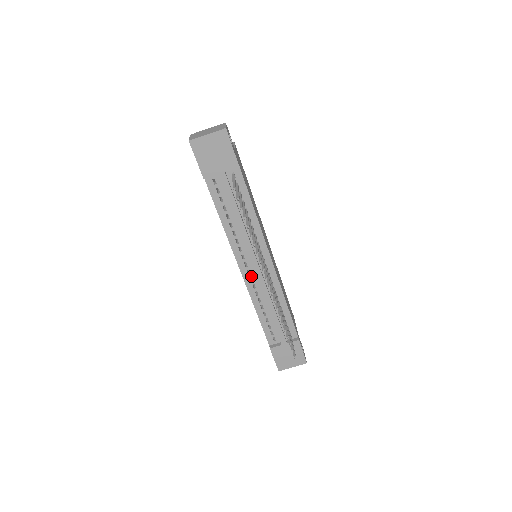
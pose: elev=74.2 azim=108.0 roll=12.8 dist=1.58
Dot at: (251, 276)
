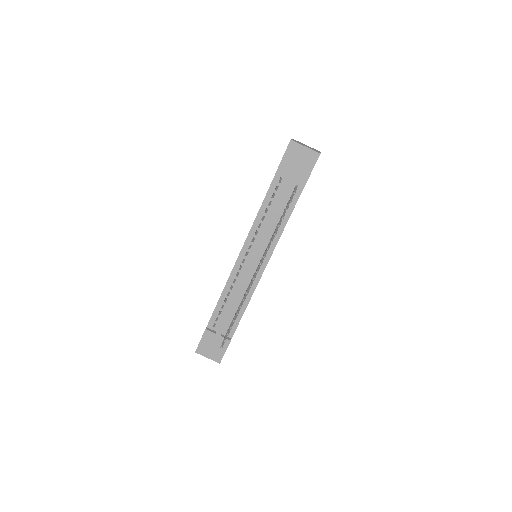
Dot at: (242, 265)
